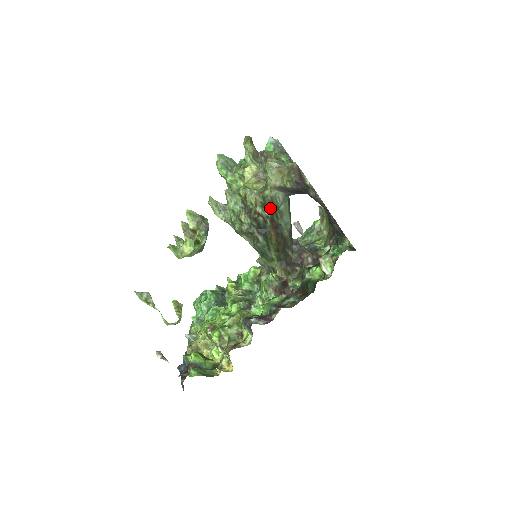
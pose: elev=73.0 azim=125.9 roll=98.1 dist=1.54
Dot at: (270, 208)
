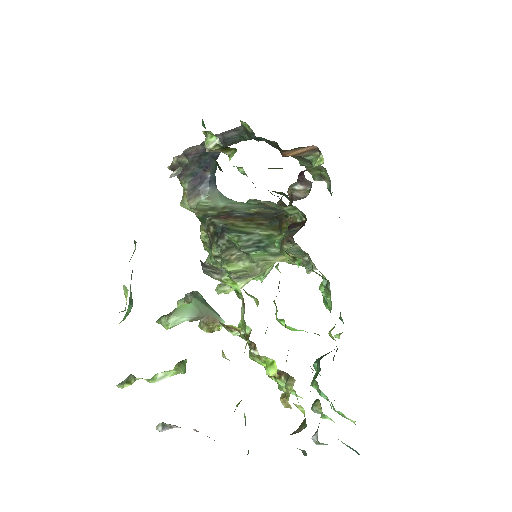
Dot at: (207, 215)
